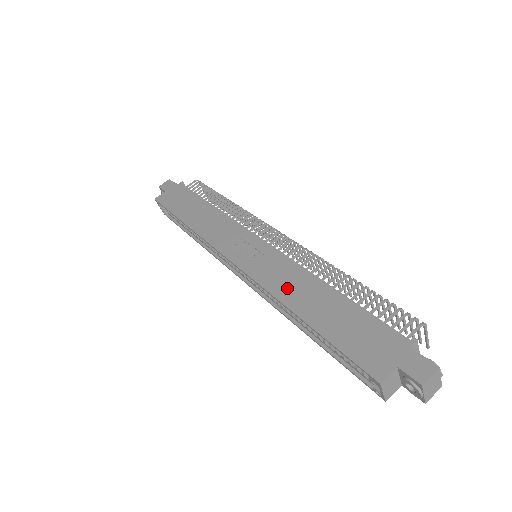
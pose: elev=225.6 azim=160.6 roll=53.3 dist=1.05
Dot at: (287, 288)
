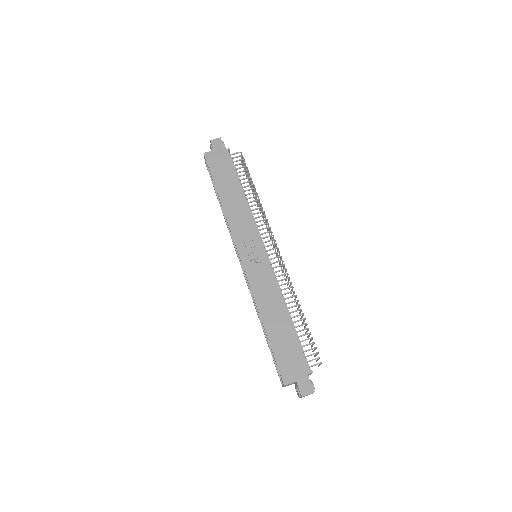
Dot at: (265, 300)
